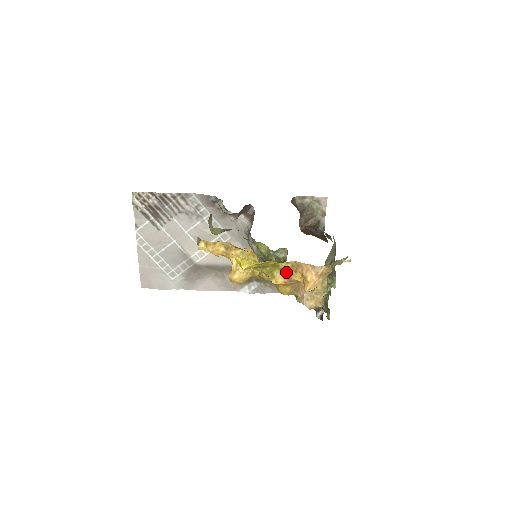
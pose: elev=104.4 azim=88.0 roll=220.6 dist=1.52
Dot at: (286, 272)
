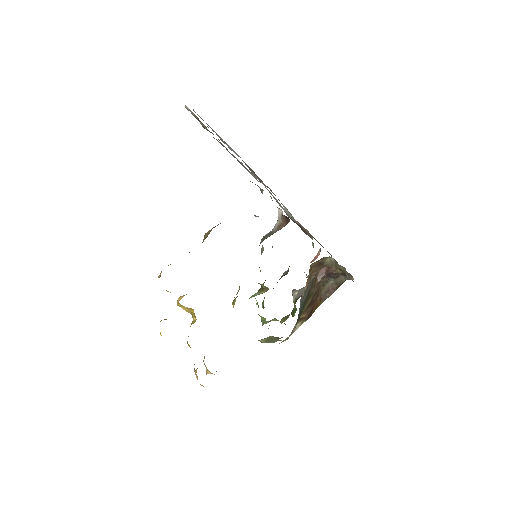
Dot at: occluded
